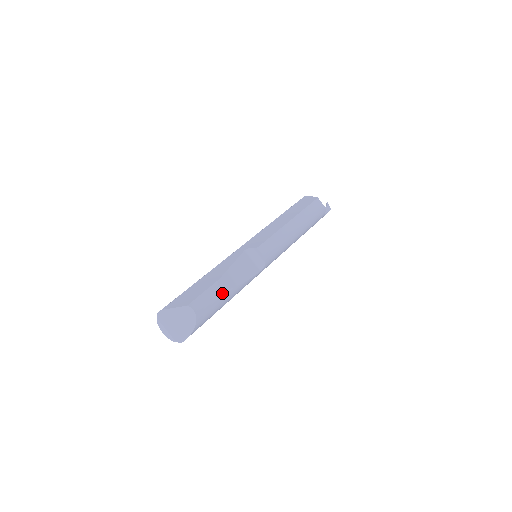
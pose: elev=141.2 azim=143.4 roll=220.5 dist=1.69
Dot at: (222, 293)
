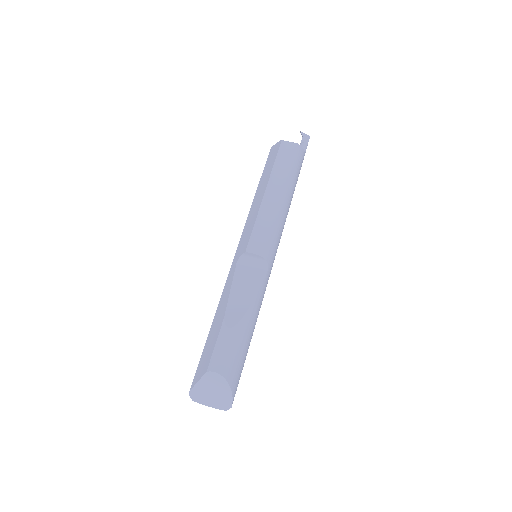
Dot at: (236, 330)
